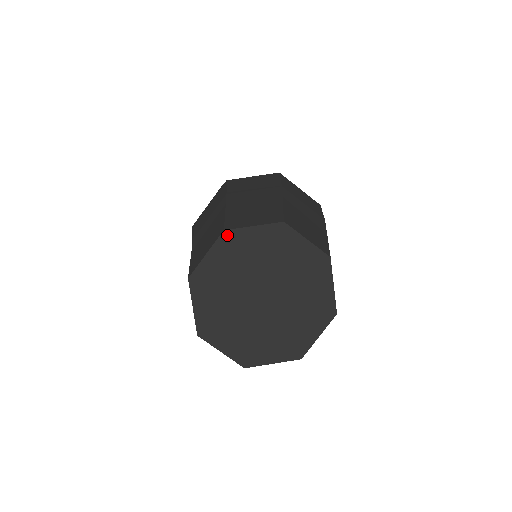
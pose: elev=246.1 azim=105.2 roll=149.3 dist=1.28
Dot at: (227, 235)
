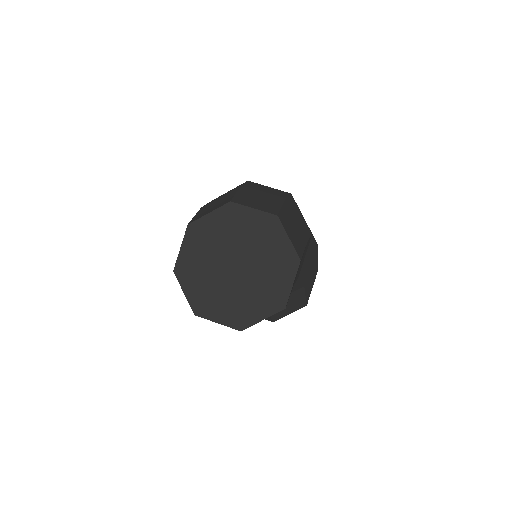
Dot at: (191, 227)
